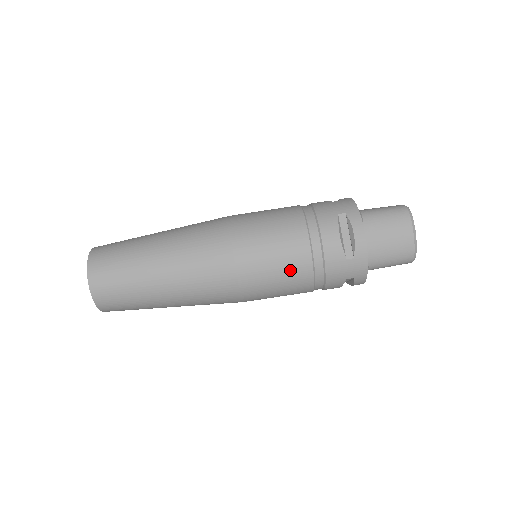
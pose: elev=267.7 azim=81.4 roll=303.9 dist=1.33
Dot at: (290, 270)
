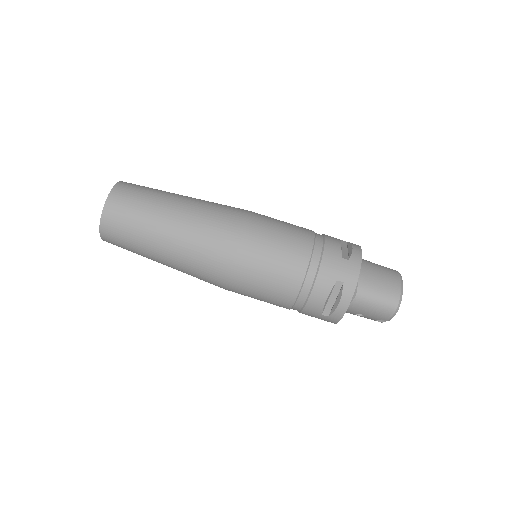
Dot at: (291, 244)
